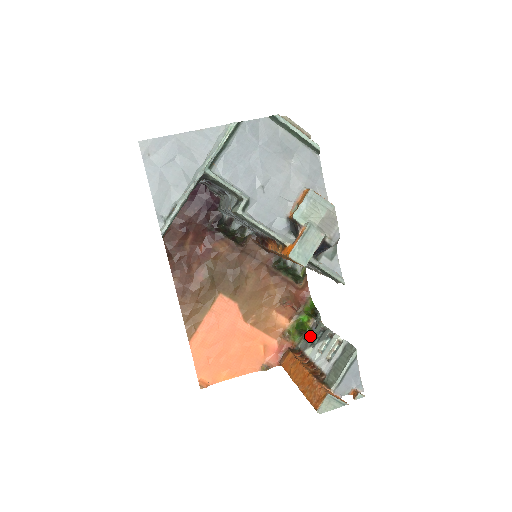
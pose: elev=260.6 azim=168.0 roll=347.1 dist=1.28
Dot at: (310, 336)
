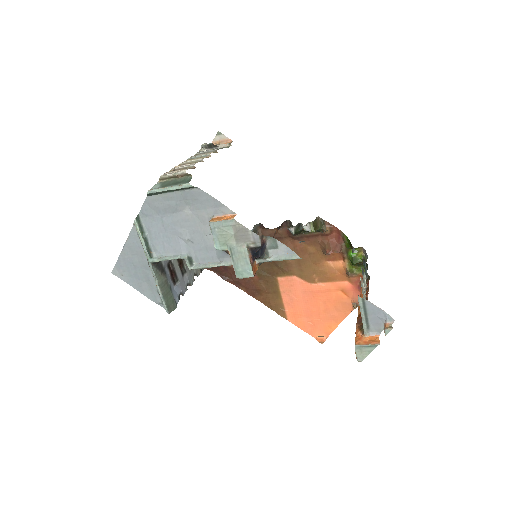
Dot at: occluded
